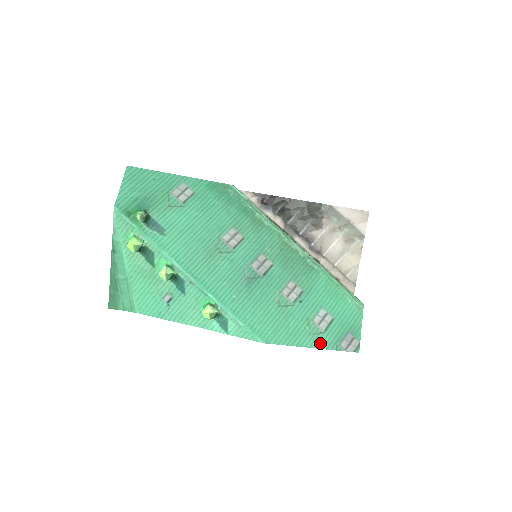
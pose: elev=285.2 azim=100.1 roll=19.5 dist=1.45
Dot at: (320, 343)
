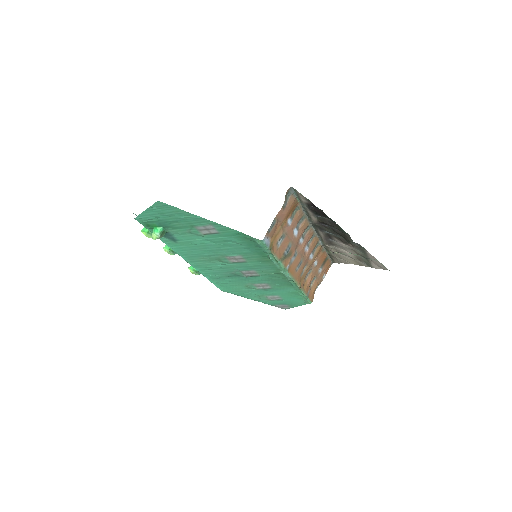
Dot at: (262, 301)
